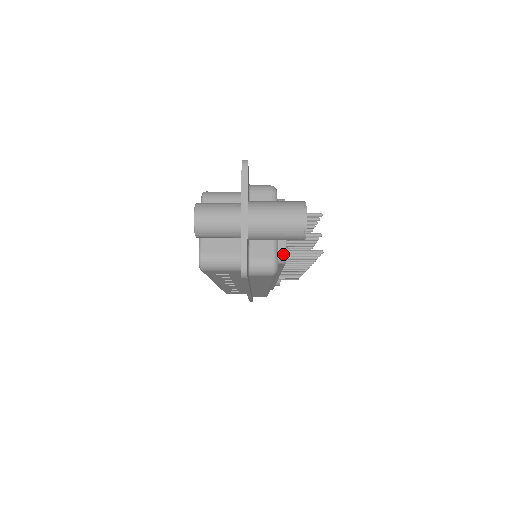
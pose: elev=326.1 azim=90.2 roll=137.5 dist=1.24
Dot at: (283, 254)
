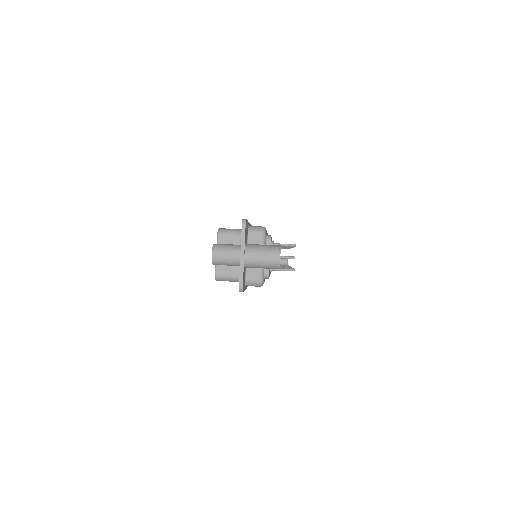
Dot at: (267, 273)
